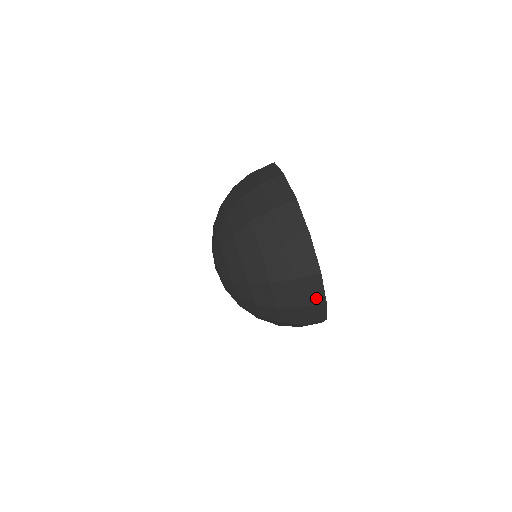
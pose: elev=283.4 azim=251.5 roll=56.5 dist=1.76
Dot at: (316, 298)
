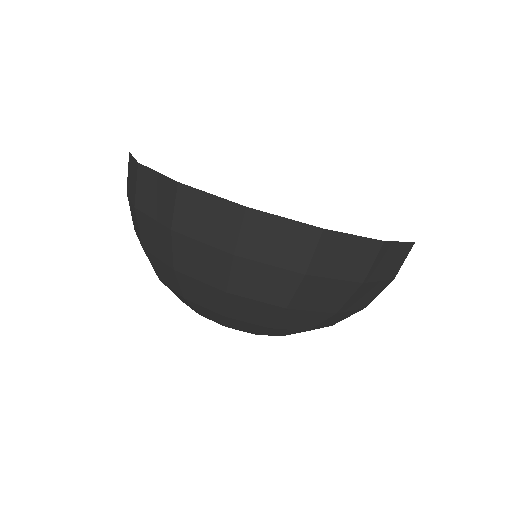
Dot at: (363, 255)
